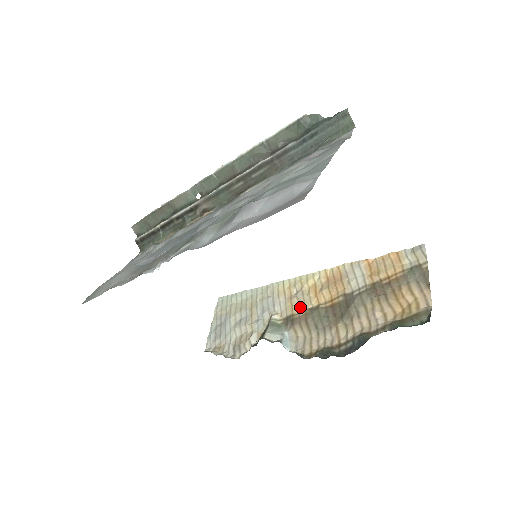
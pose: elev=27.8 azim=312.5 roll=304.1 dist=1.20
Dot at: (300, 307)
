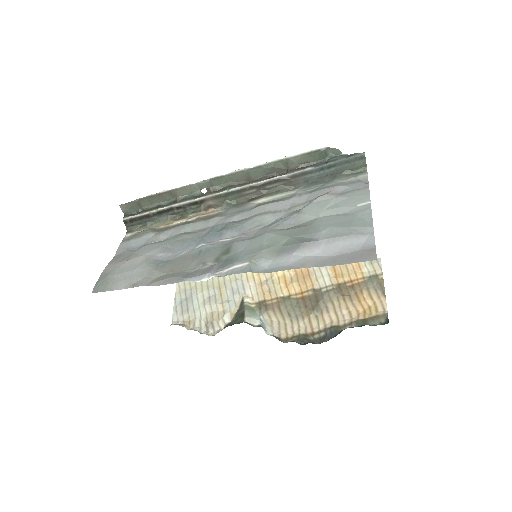
Dot at: (272, 294)
